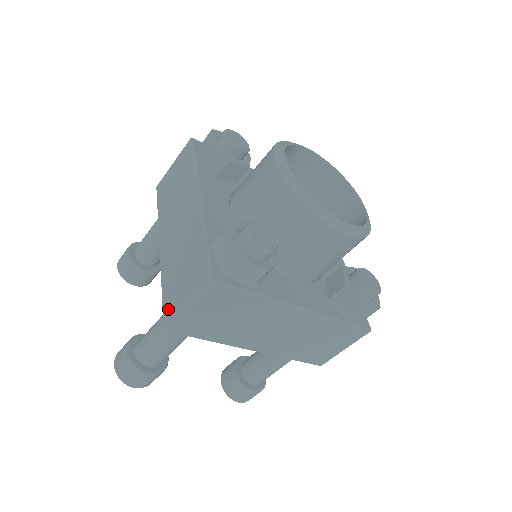
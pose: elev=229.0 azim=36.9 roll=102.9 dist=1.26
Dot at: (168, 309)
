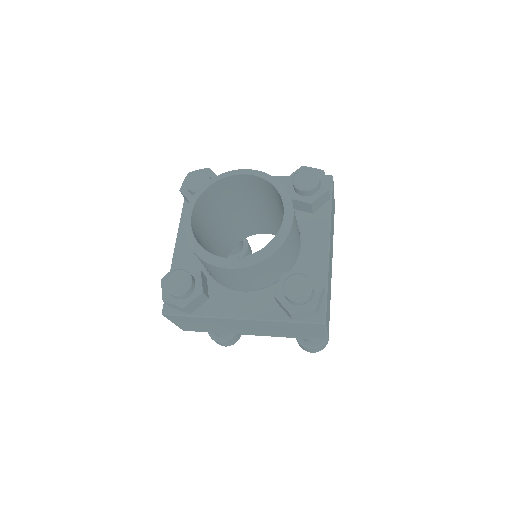
Dot at: occluded
